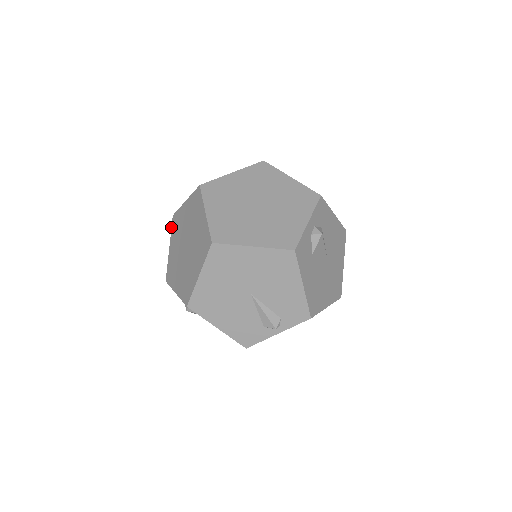
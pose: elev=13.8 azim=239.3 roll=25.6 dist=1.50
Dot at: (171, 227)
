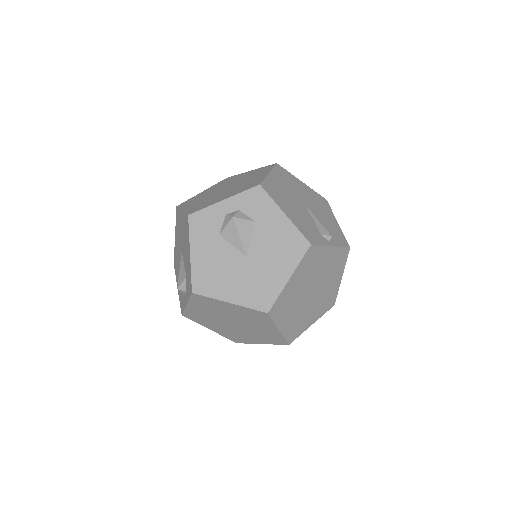
Dot at: (178, 207)
